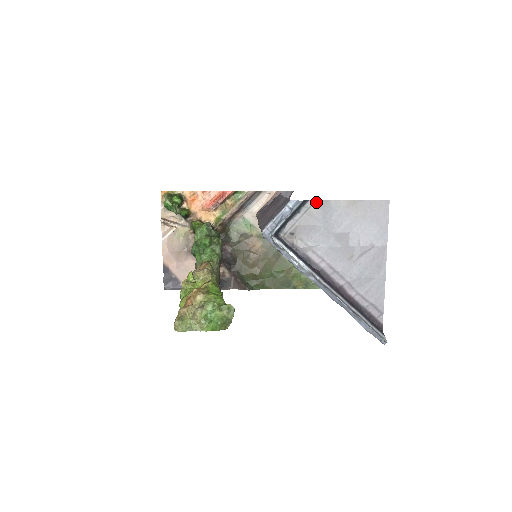
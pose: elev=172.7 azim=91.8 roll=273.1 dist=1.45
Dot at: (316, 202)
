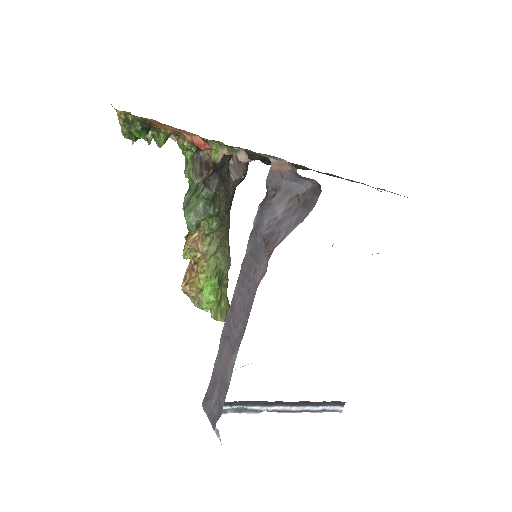
Dot at: occluded
